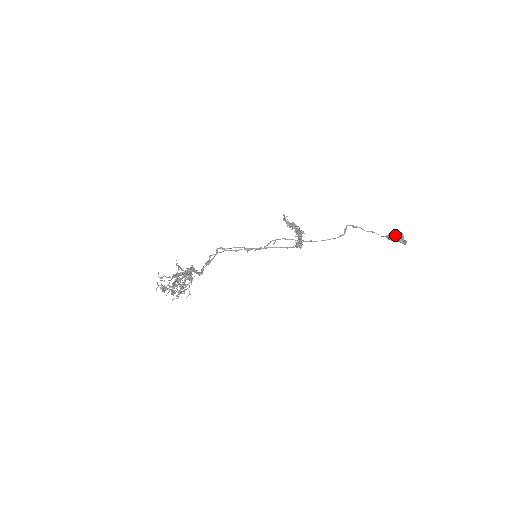
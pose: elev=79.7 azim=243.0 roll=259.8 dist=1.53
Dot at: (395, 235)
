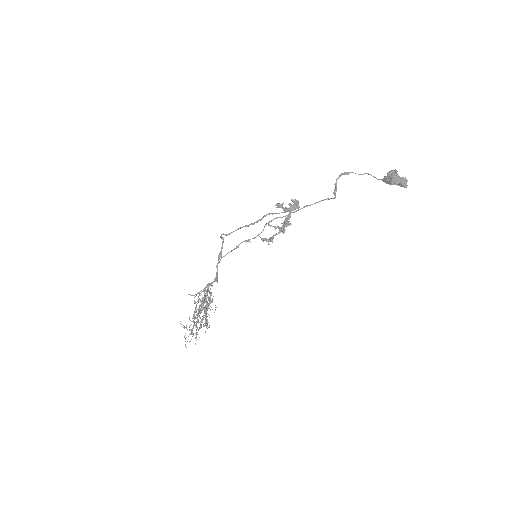
Dot at: (392, 181)
